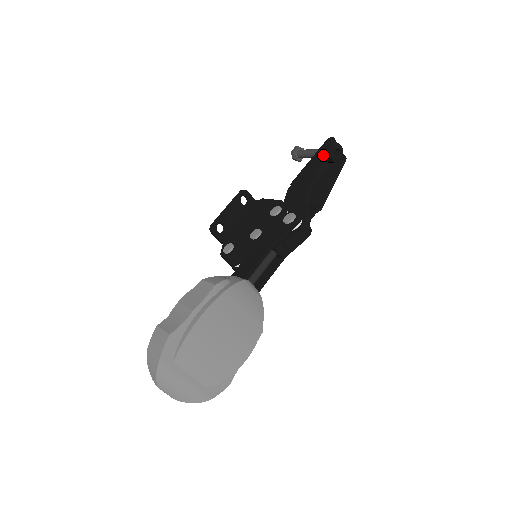
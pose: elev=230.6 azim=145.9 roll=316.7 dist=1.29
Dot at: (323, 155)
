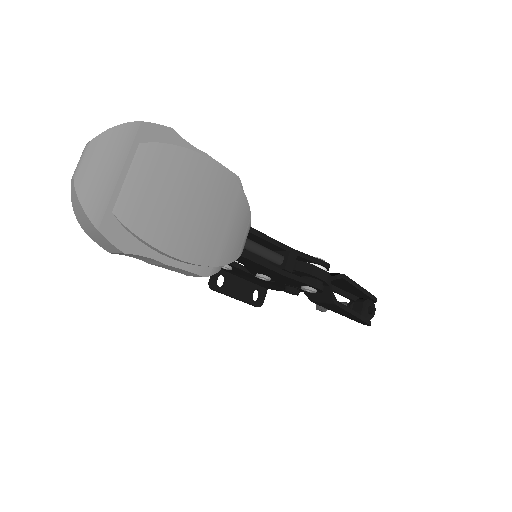
Dot at: occluded
